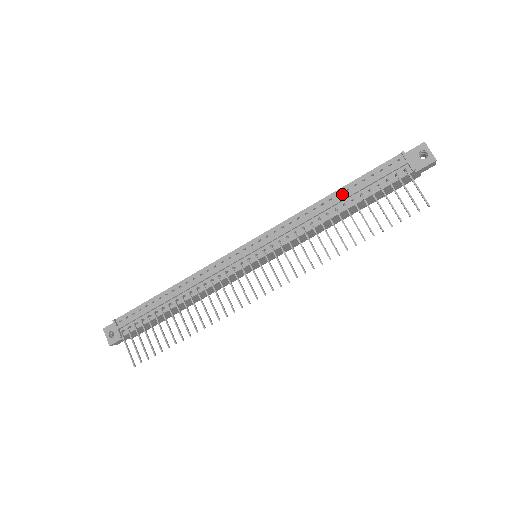
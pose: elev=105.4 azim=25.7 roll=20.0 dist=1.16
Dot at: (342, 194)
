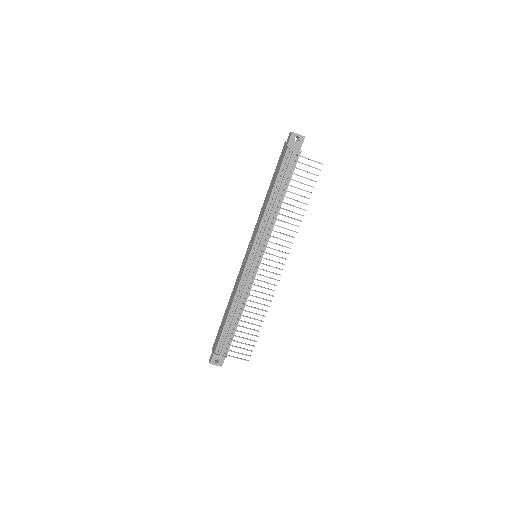
Dot at: (276, 191)
